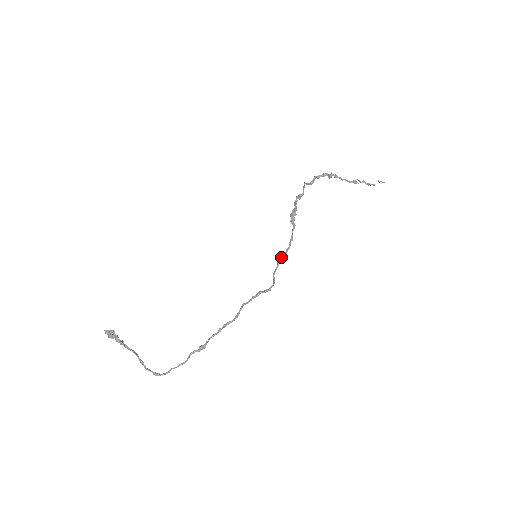
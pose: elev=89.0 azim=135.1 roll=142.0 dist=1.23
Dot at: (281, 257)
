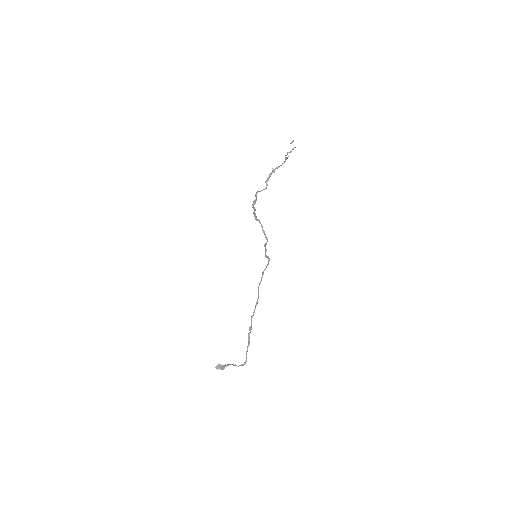
Dot at: (266, 242)
